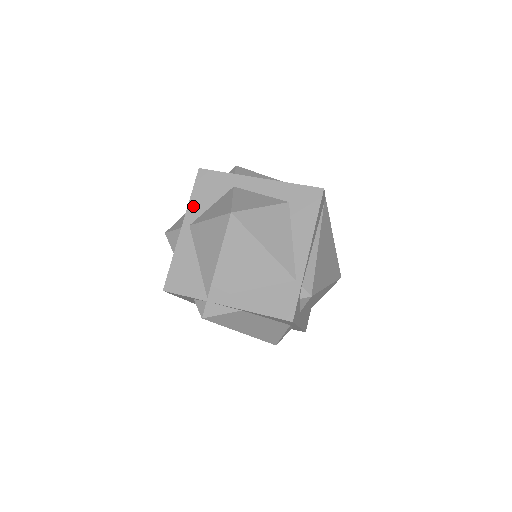
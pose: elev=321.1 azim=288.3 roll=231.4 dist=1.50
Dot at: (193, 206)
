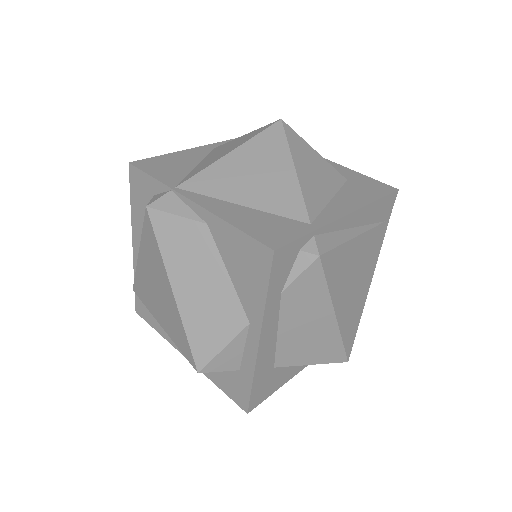
Dot at: occluded
